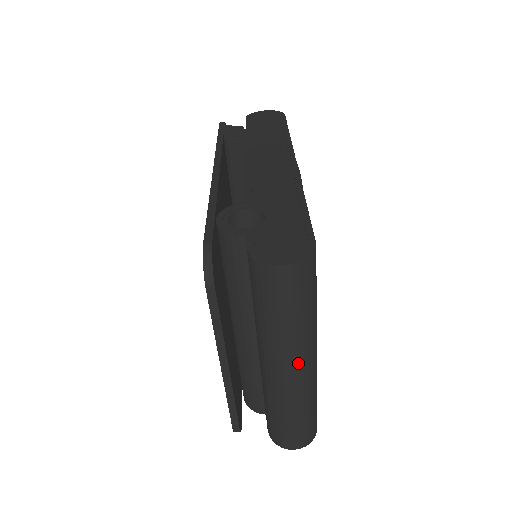
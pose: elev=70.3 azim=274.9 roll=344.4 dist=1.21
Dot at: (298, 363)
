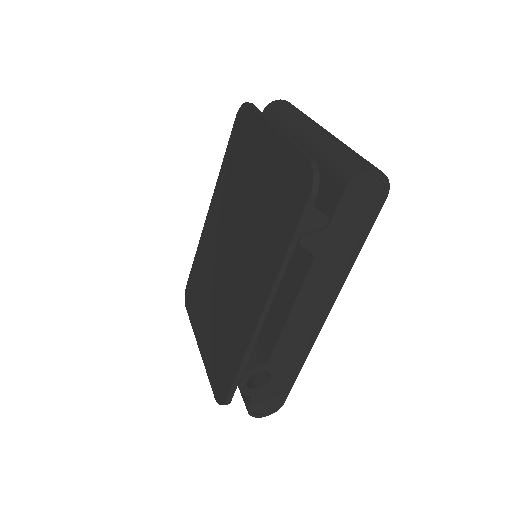
Dot at: occluded
